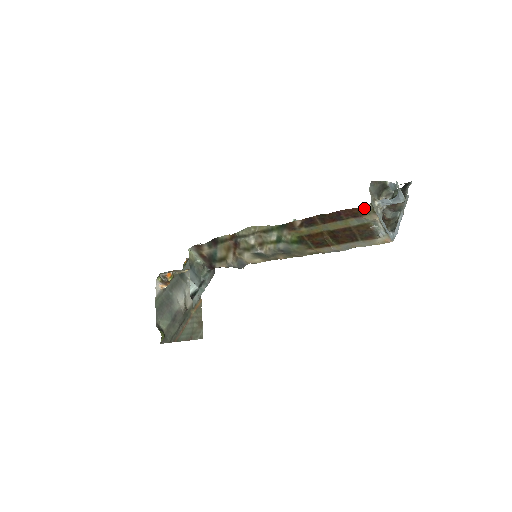
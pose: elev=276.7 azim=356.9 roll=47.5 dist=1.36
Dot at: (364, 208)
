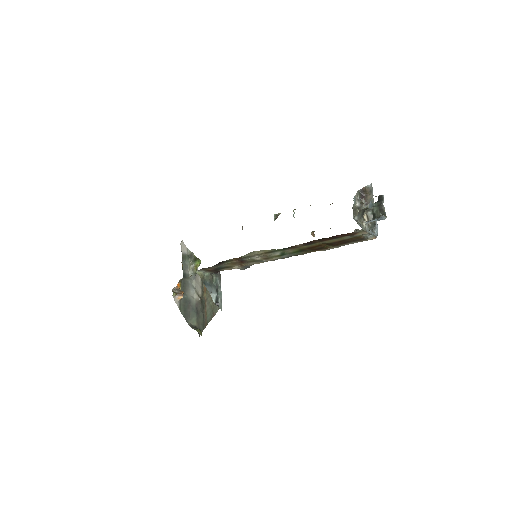
Dot at: (356, 231)
